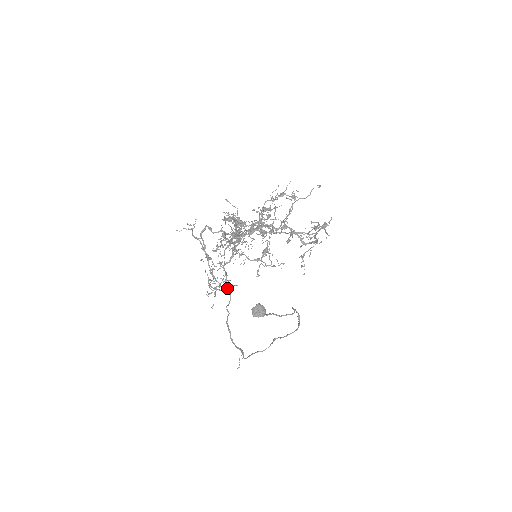
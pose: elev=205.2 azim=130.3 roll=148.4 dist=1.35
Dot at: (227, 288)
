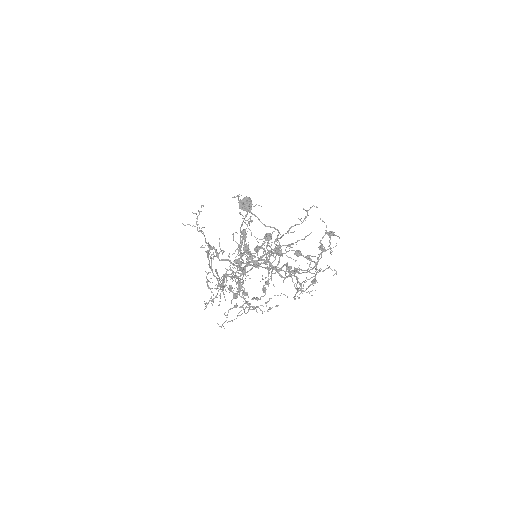
Dot at: occluded
